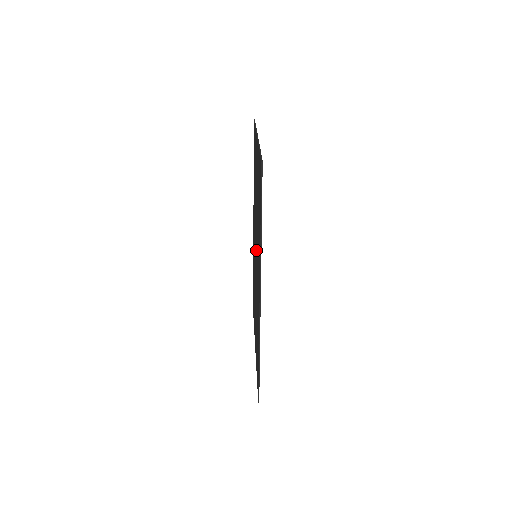
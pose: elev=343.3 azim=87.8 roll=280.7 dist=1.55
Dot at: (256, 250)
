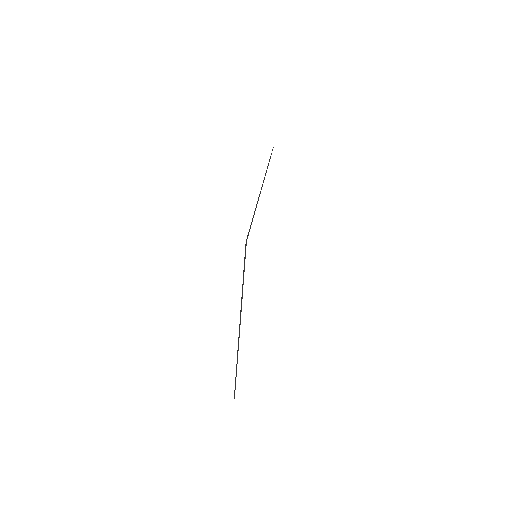
Dot at: occluded
